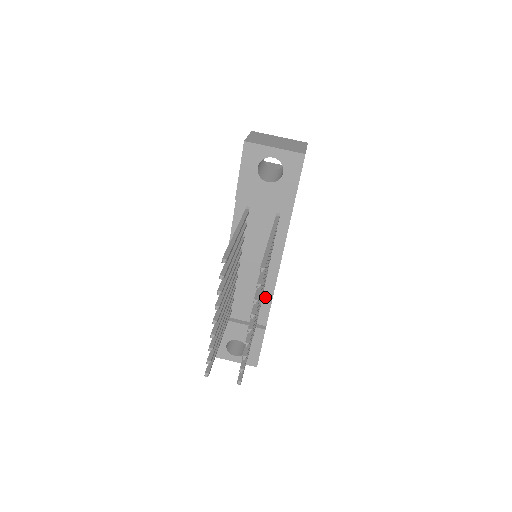
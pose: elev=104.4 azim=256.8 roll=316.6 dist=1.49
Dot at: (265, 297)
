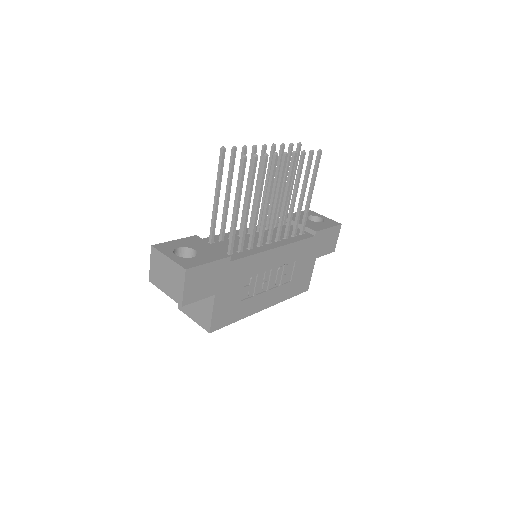
Dot at: (251, 251)
